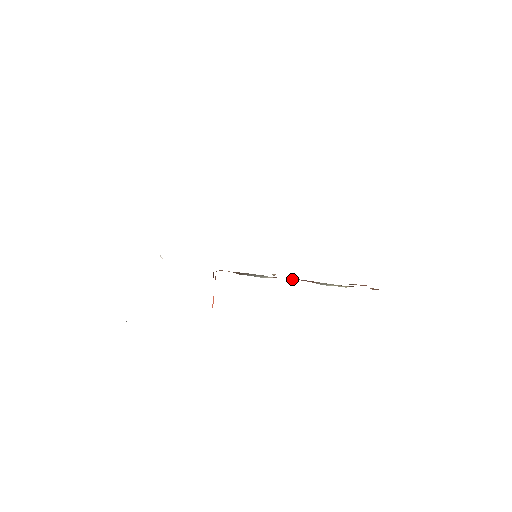
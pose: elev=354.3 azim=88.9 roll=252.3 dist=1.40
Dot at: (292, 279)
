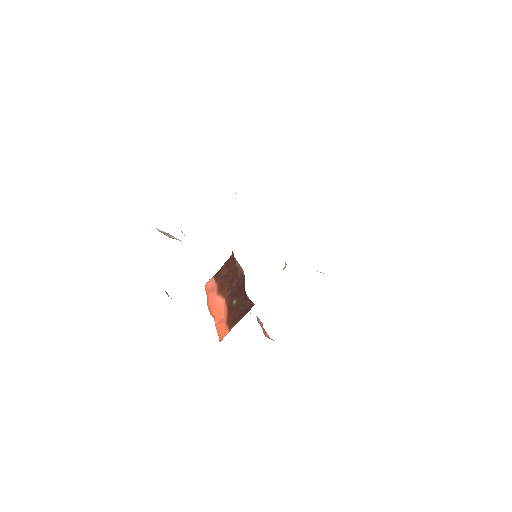
Dot at: occluded
